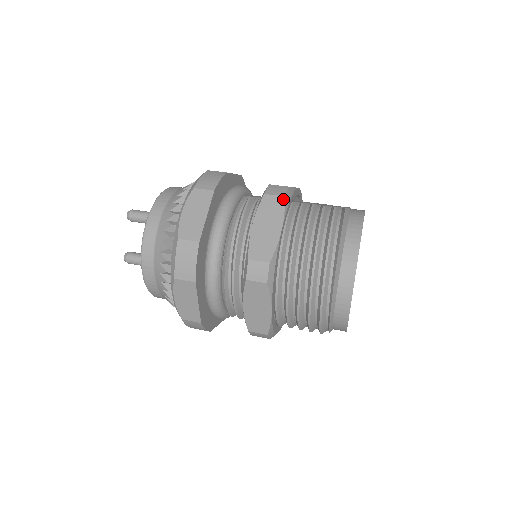
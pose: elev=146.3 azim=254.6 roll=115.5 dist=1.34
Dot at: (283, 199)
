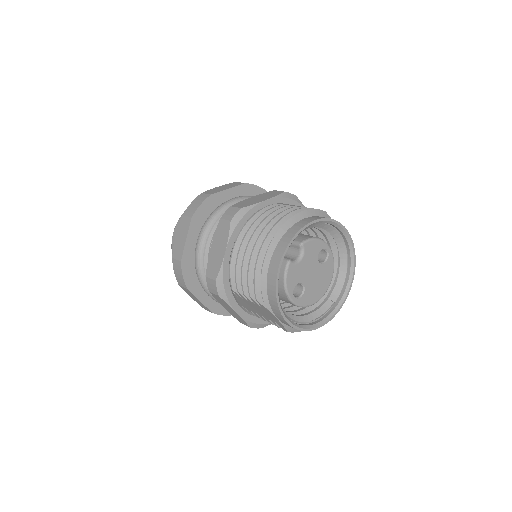
Dot at: (283, 192)
